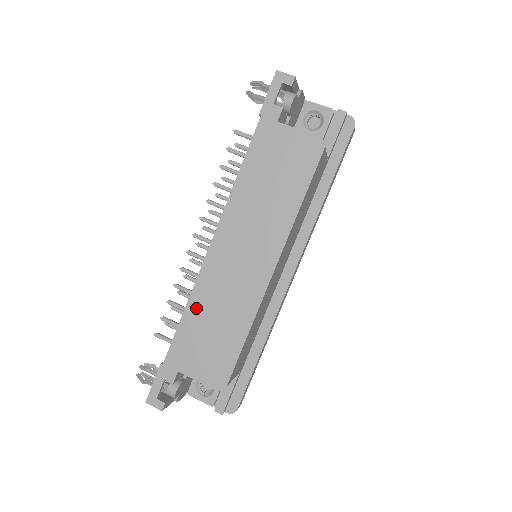
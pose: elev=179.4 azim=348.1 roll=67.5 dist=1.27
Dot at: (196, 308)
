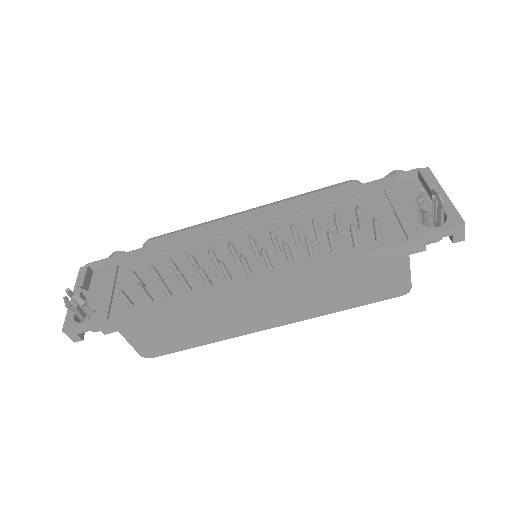
Dot at: (184, 309)
